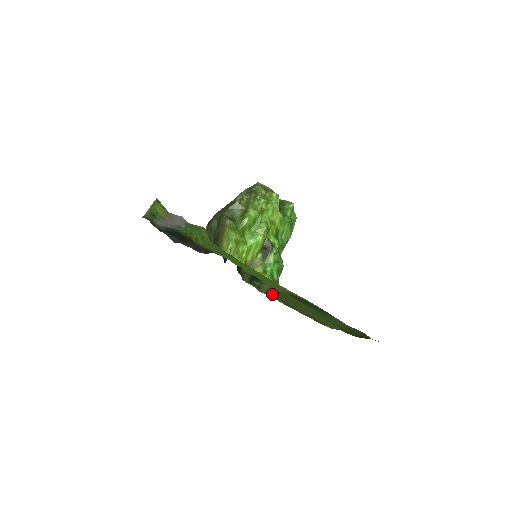
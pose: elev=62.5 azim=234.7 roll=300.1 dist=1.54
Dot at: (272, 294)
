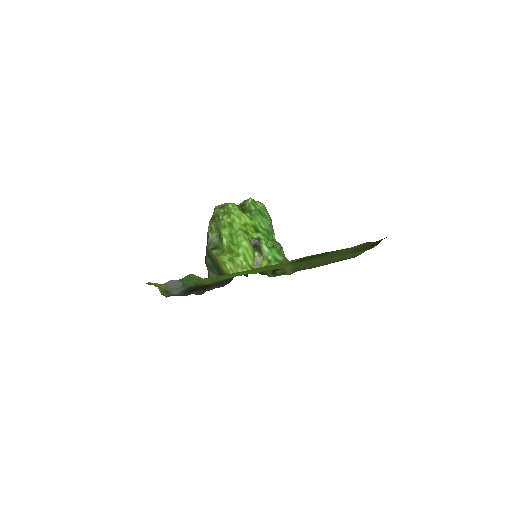
Dot at: (297, 269)
